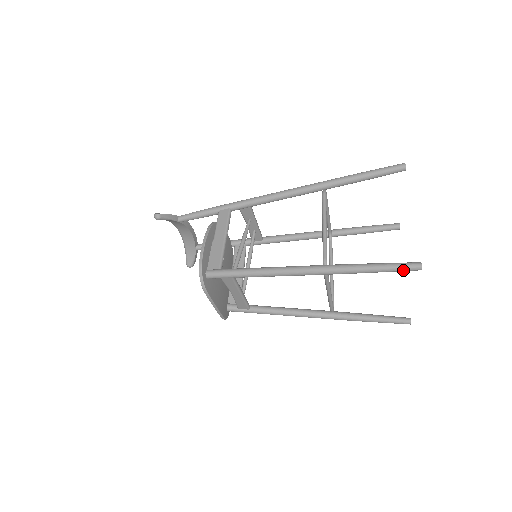
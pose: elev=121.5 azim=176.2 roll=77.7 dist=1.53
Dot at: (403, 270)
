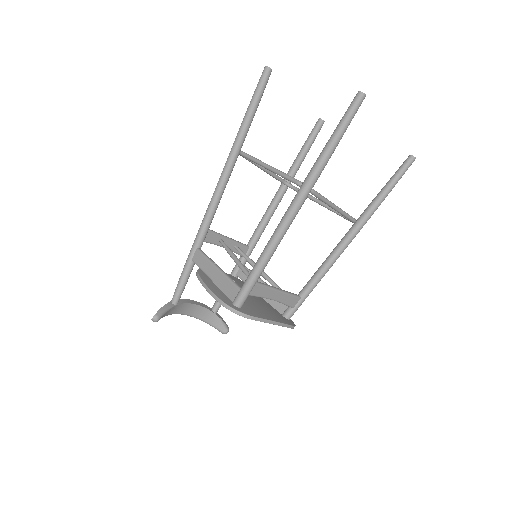
Dot at: (355, 112)
